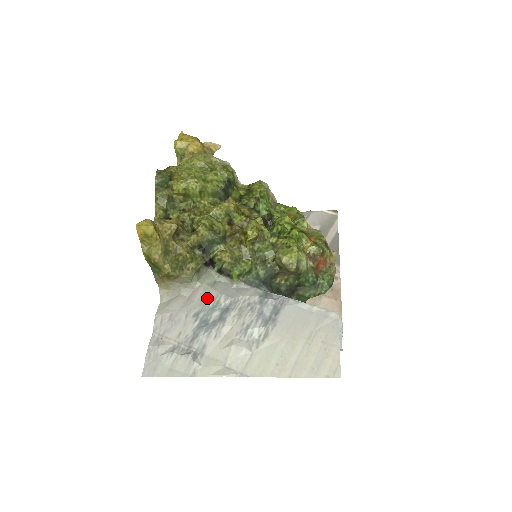
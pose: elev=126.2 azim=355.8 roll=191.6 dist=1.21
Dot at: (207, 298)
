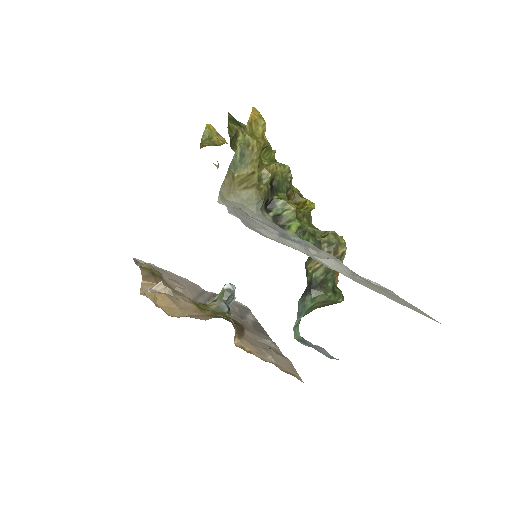
Dot at: (274, 225)
